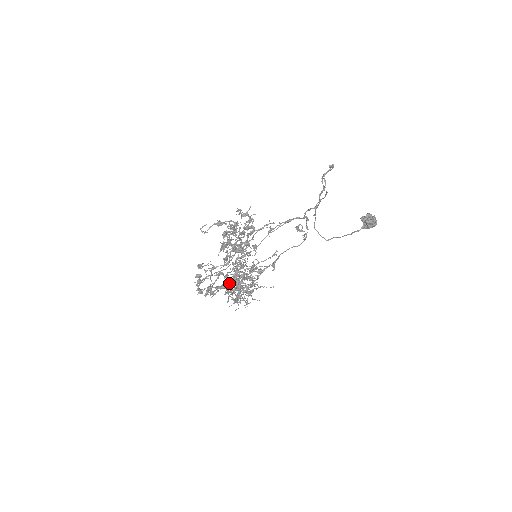
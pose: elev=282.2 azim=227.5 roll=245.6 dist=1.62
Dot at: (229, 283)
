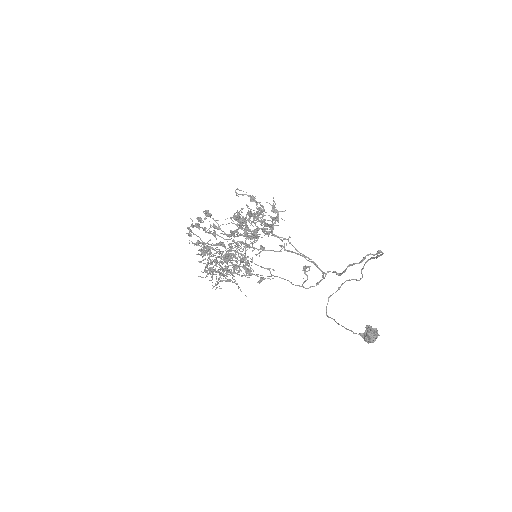
Dot at: (215, 250)
